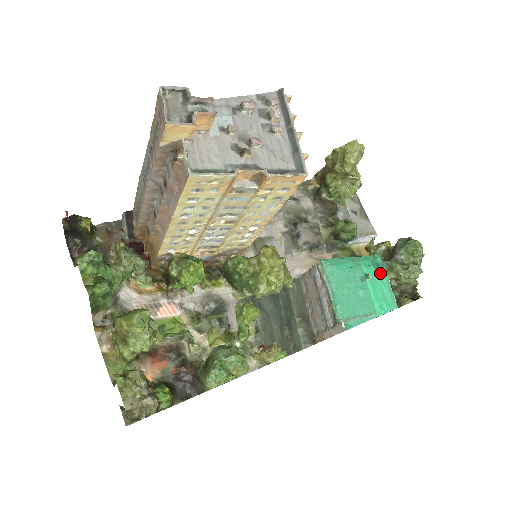
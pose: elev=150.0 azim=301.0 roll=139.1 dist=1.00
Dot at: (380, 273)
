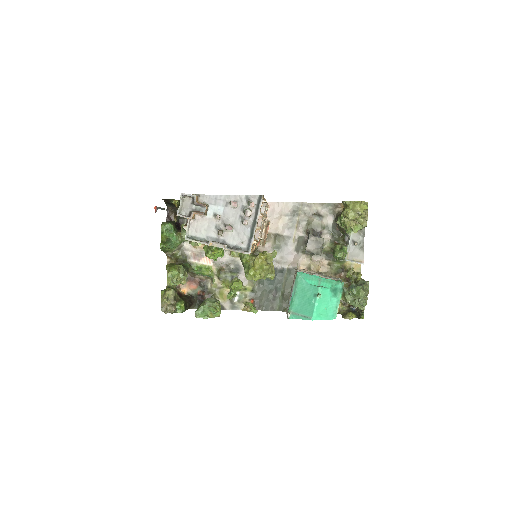
Dot at: (334, 295)
